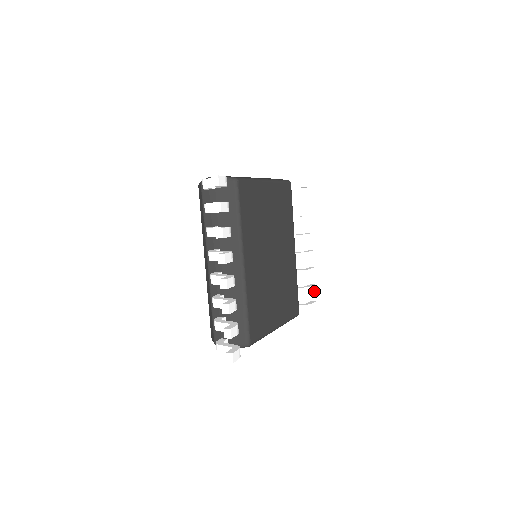
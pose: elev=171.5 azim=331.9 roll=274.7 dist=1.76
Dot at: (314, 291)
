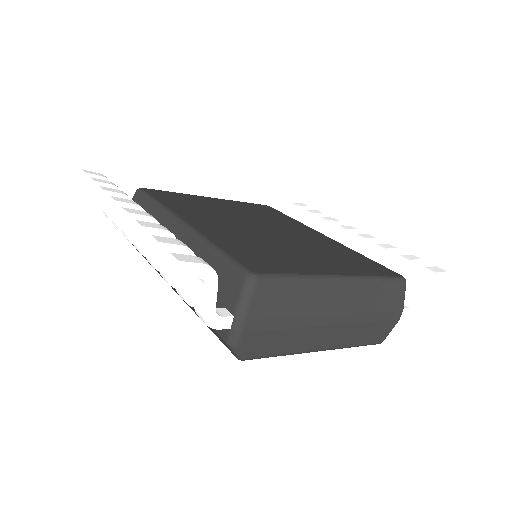
Dot at: (417, 259)
